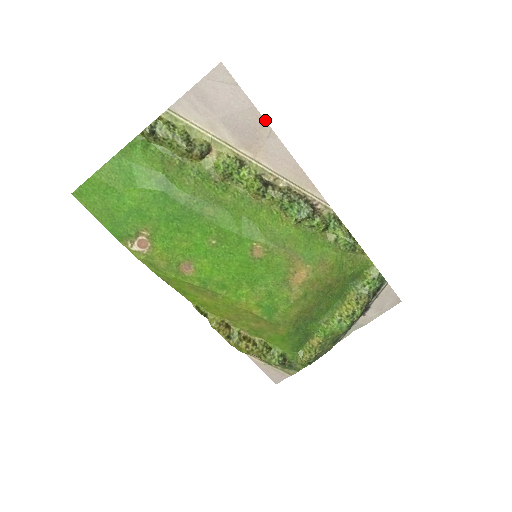
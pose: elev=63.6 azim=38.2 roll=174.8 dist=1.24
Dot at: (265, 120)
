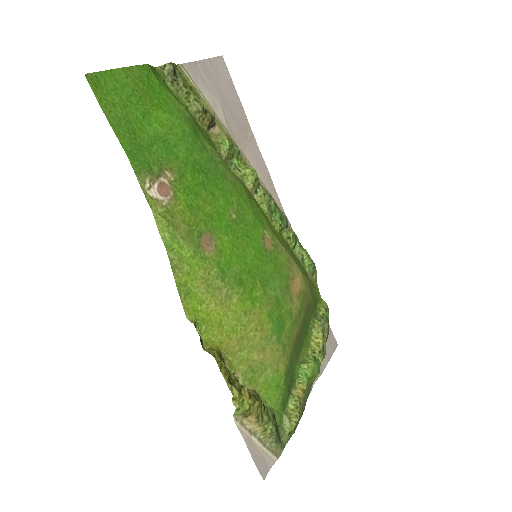
Dot at: (249, 124)
